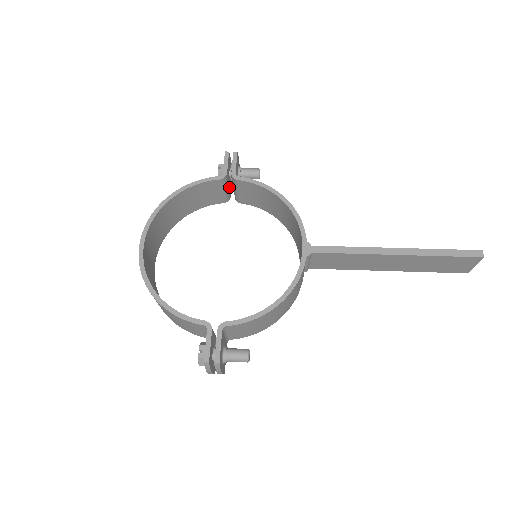
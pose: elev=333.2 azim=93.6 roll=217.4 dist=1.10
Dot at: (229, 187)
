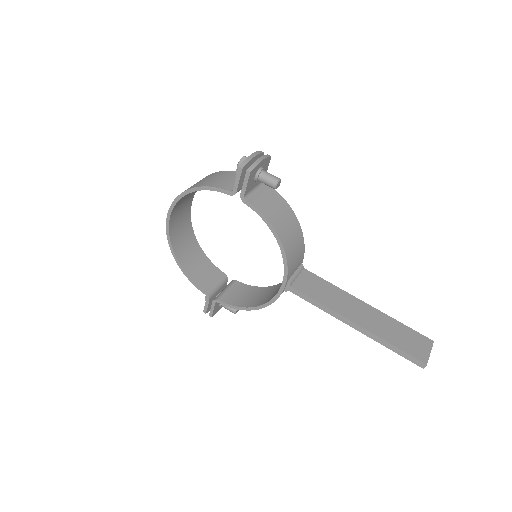
Dot at: occluded
